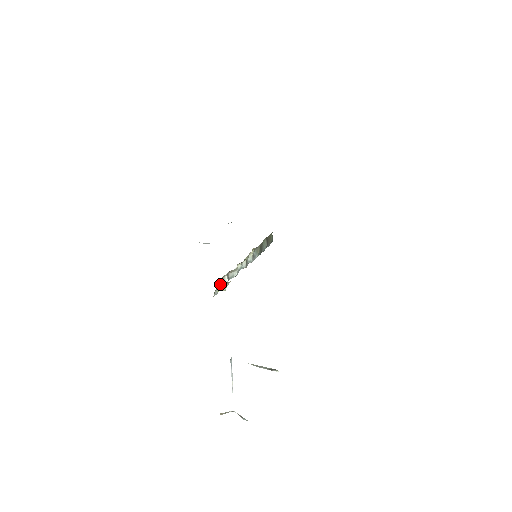
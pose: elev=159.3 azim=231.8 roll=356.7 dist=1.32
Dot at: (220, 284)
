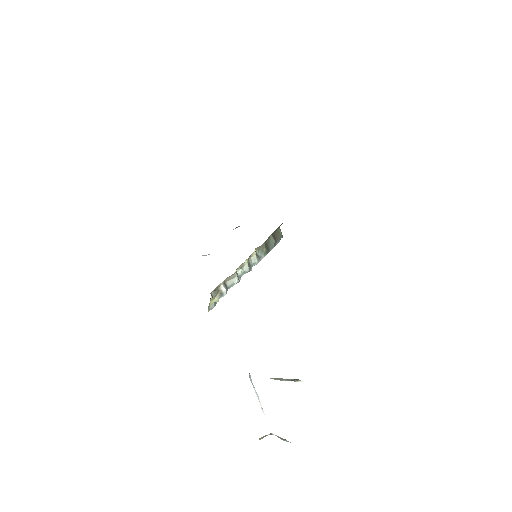
Dot at: occluded
